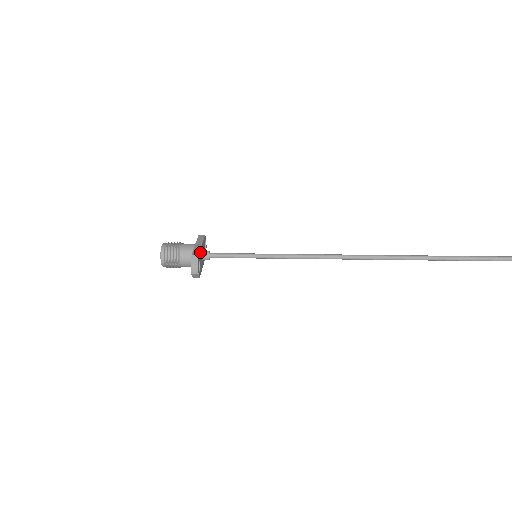
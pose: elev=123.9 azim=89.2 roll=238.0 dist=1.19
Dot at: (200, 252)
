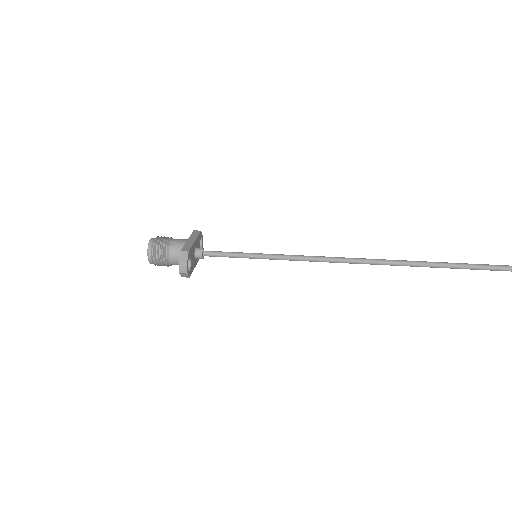
Dot at: (191, 249)
